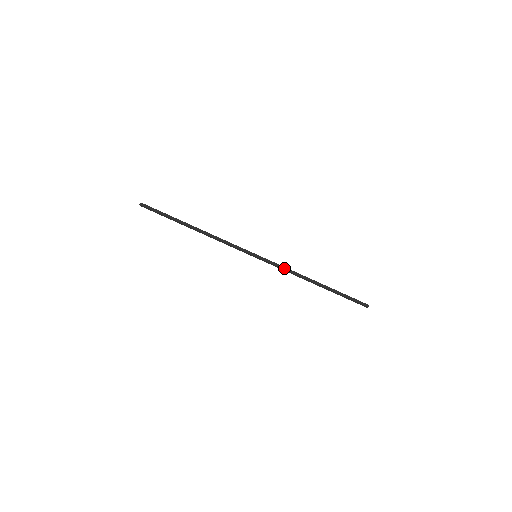
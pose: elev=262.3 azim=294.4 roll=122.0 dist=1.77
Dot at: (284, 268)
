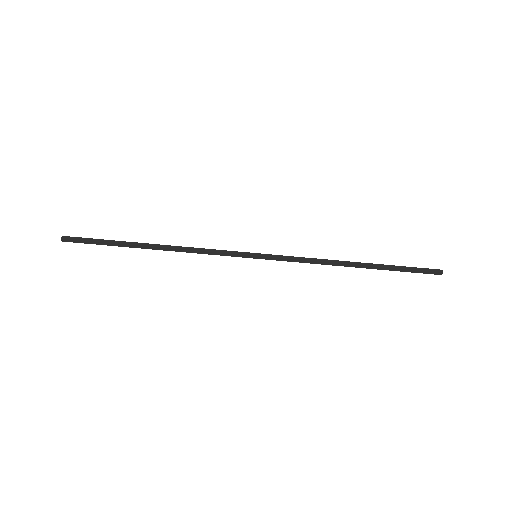
Dot at: (302, 262)
